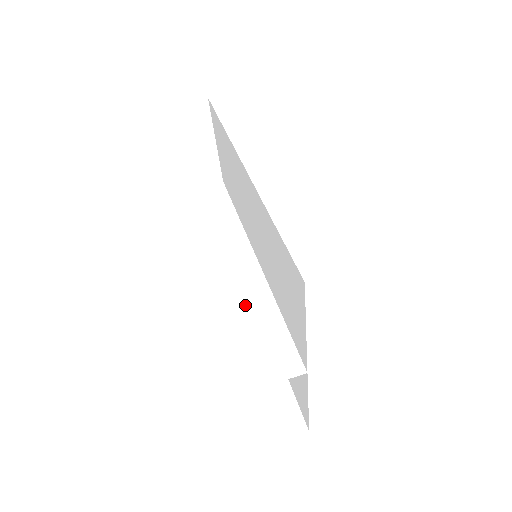
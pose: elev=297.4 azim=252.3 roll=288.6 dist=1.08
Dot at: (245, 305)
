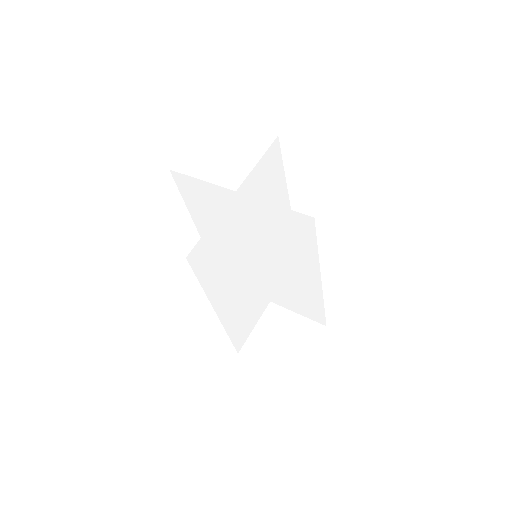
Dot at: occluded
